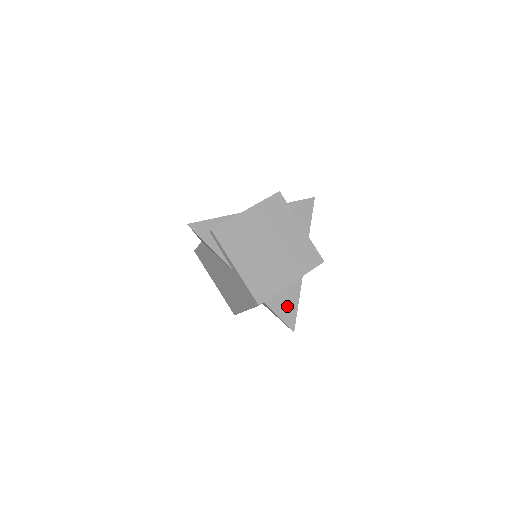
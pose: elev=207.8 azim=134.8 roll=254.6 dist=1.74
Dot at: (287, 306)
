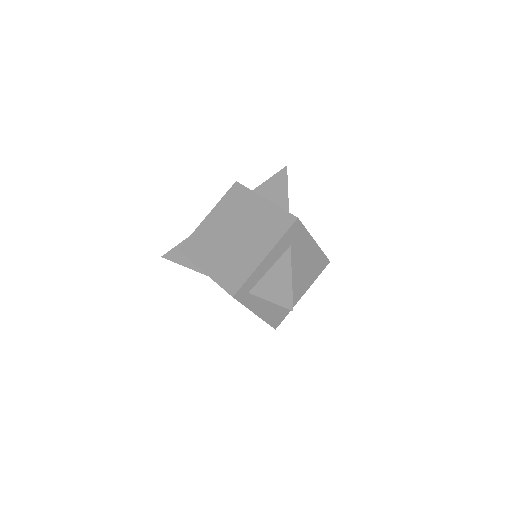
Dot at: (278, 286)
